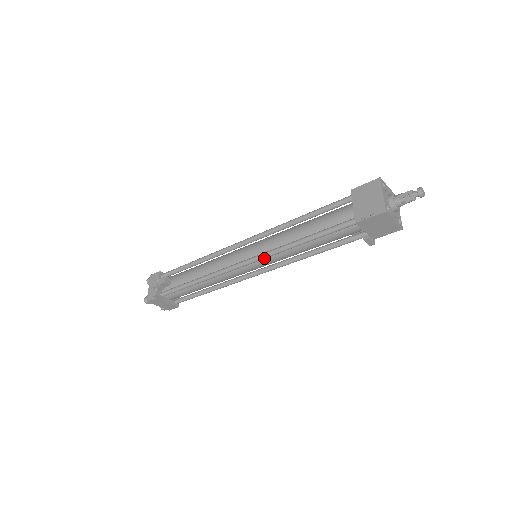
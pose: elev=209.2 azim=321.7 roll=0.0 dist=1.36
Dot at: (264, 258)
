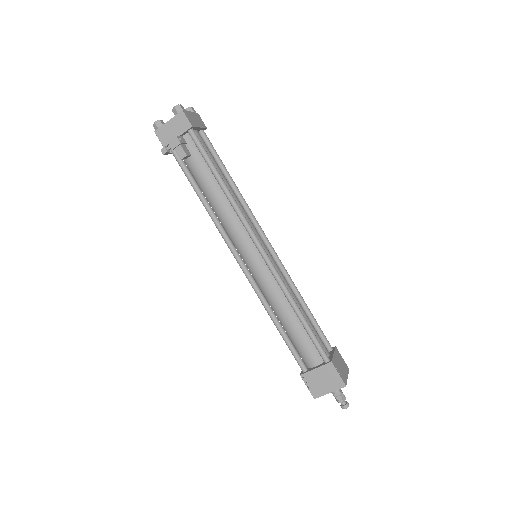
Dot at: (251, 283)
